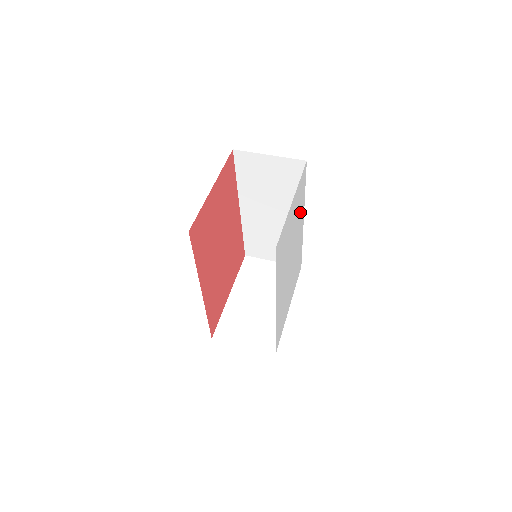
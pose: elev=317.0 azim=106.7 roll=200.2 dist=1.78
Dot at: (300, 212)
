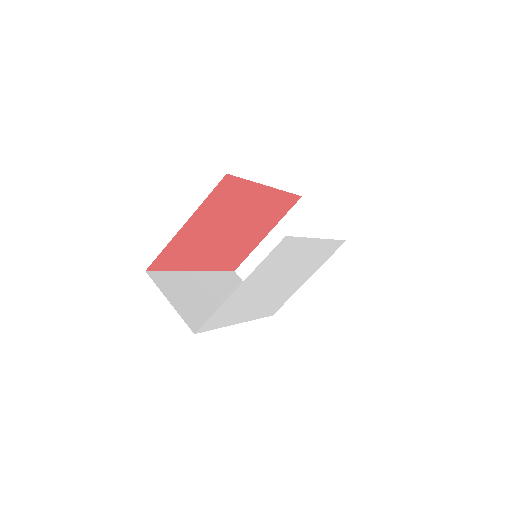
Dot at: (293, 253)
